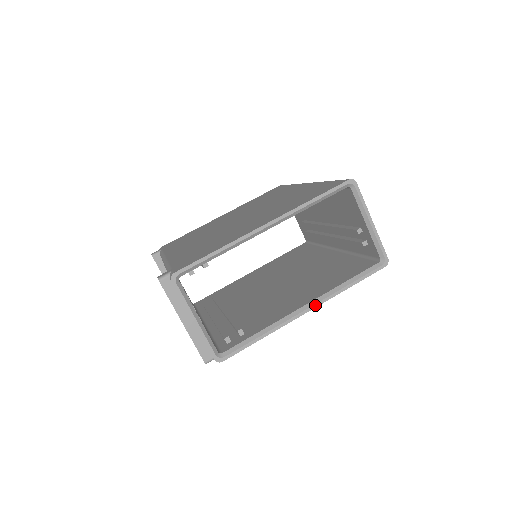
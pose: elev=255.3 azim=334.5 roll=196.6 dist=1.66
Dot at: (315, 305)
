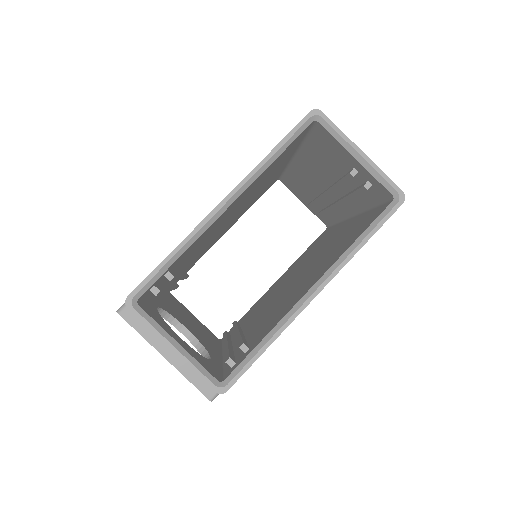
Dot at: (325, 282)
